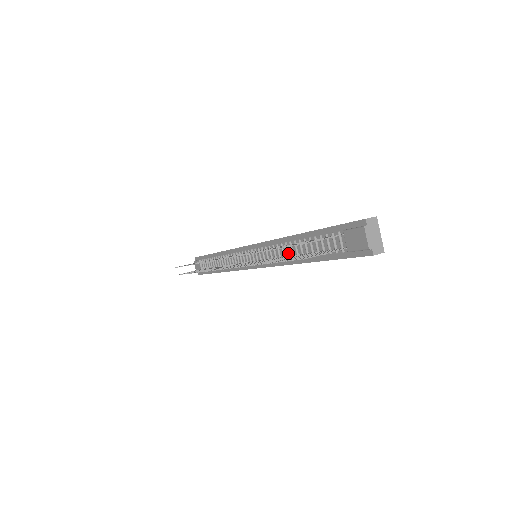
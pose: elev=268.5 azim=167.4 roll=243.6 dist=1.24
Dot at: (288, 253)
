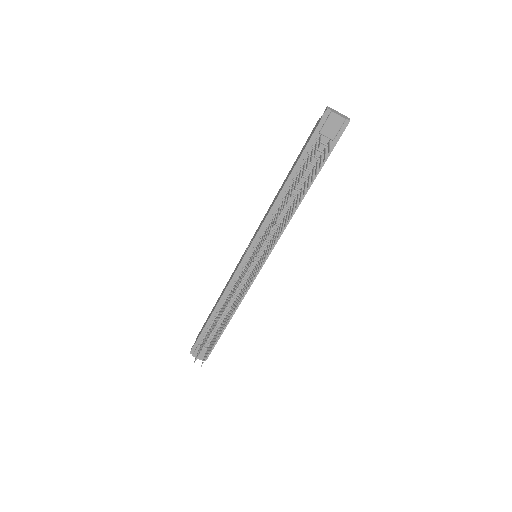
Dot at: (287, 207)
